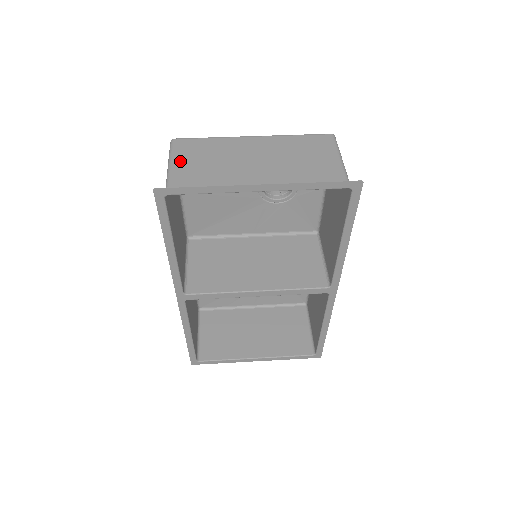
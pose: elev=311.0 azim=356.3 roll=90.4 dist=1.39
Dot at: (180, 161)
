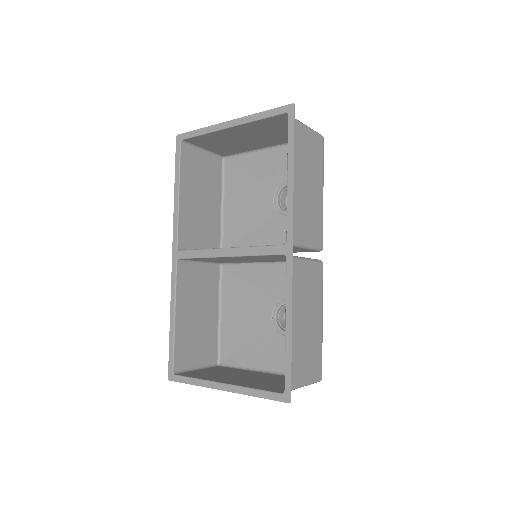
Dot at: (211, 148)
